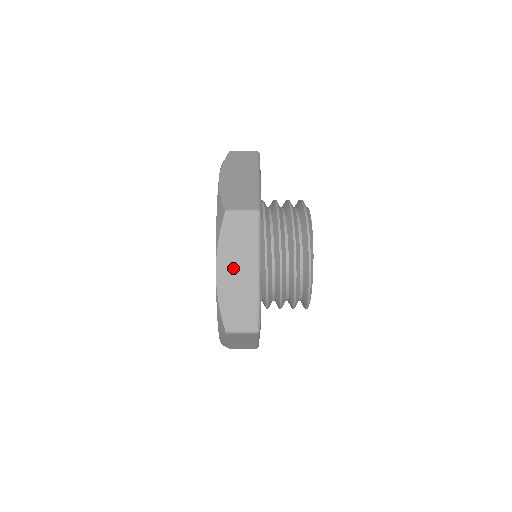
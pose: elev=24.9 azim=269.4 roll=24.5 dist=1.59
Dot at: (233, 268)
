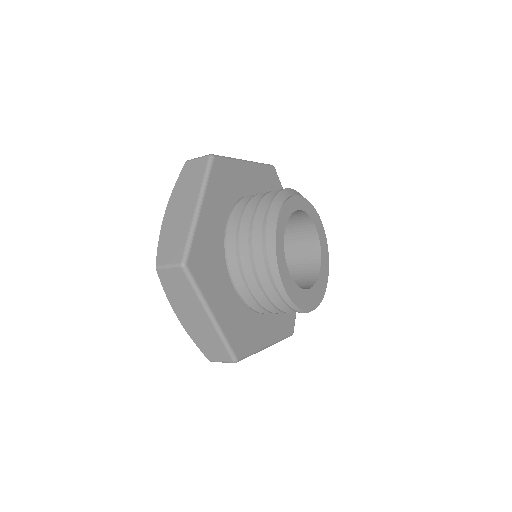
Dot at: (188, 313)
